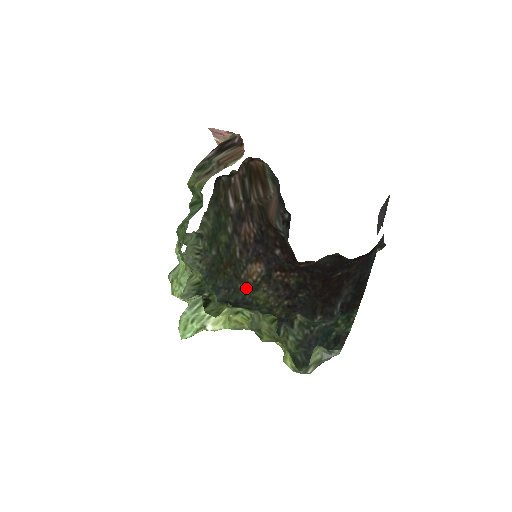
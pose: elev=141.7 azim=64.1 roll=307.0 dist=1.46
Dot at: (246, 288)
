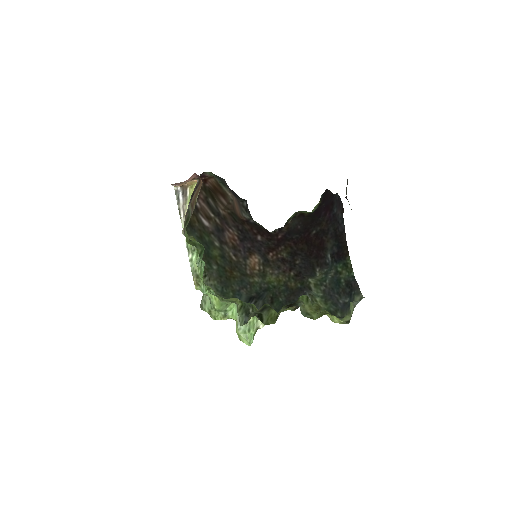
Dot at: (257, 279)
